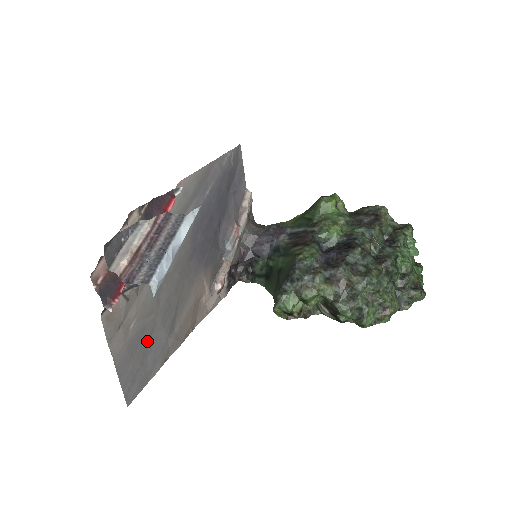
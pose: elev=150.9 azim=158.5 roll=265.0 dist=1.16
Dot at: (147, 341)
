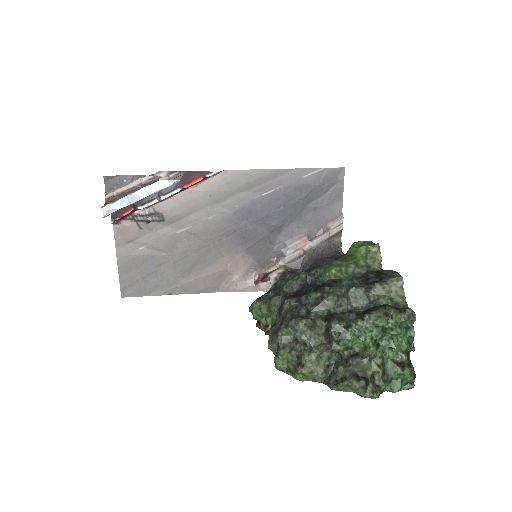
Dot at: (154, 268)
